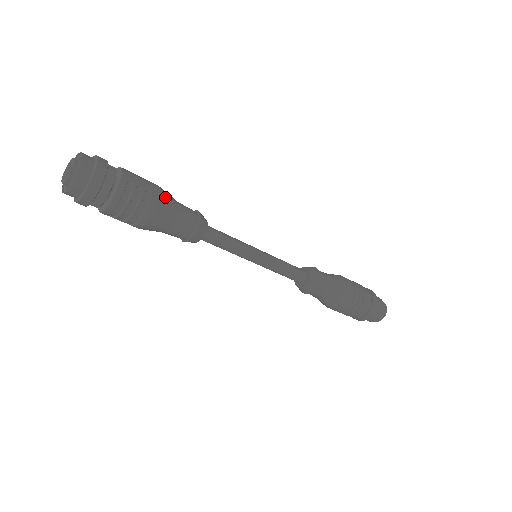
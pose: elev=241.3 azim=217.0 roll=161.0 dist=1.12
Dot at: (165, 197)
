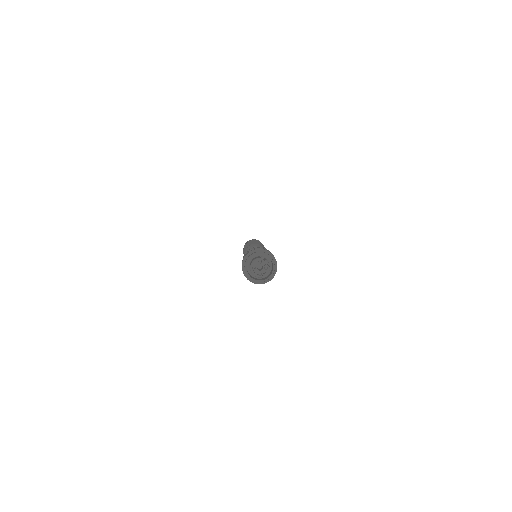
Dot at: occluded
